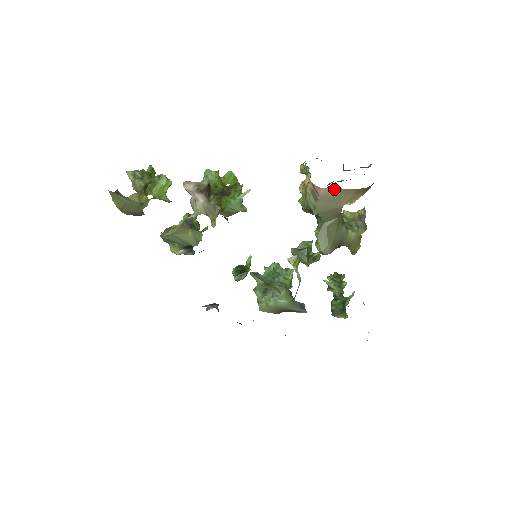
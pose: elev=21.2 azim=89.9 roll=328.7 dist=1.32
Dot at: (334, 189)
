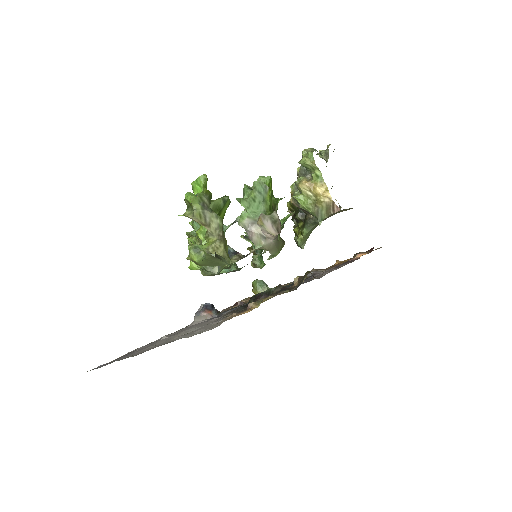
Dot at: (345, 209)
